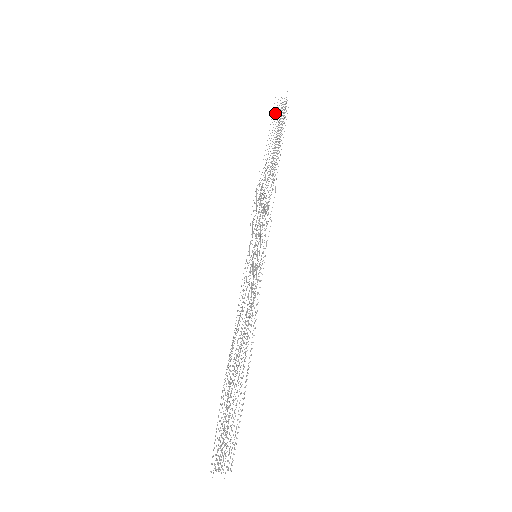
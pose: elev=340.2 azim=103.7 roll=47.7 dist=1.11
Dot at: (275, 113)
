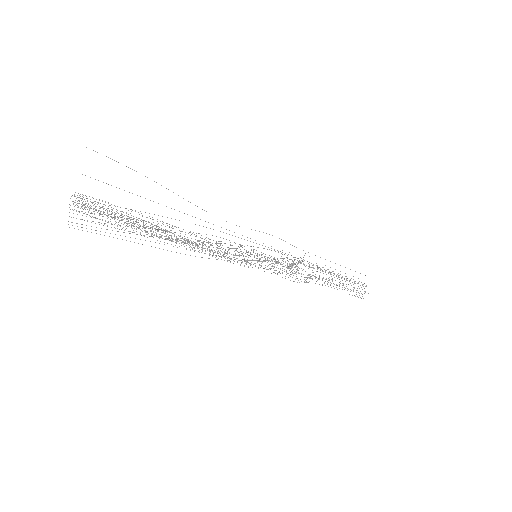
Dot at: occluded
